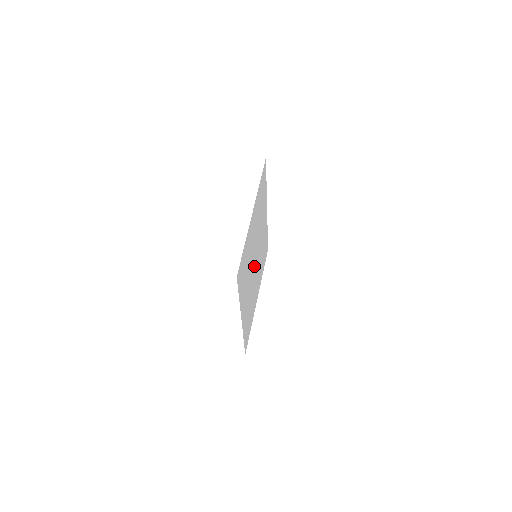
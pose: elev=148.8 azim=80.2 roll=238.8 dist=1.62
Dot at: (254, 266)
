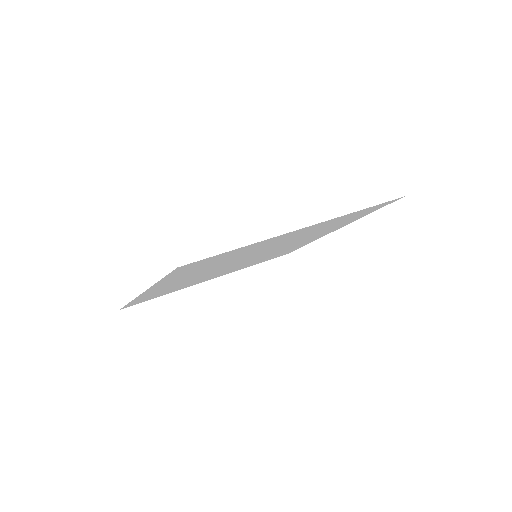
Dot at: (240, 261)
